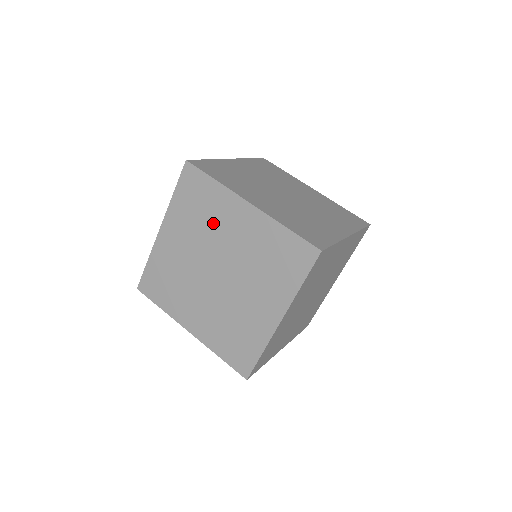
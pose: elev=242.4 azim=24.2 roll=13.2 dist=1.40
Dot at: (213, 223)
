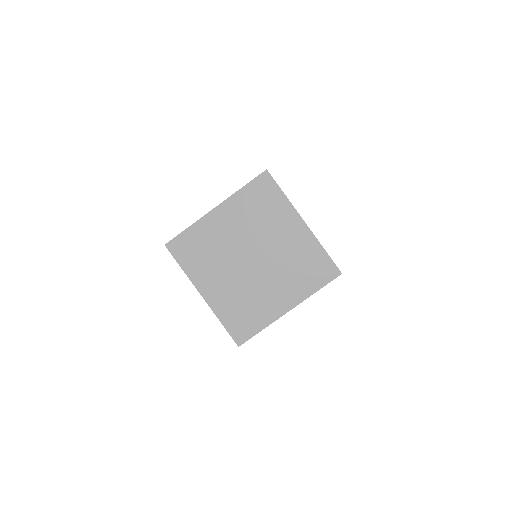
Dot at: (267, 223)
